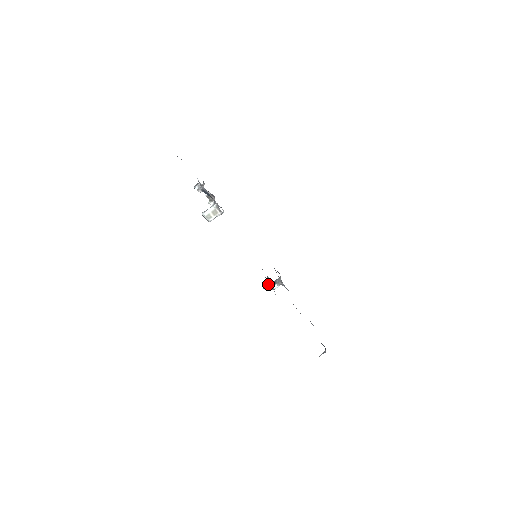
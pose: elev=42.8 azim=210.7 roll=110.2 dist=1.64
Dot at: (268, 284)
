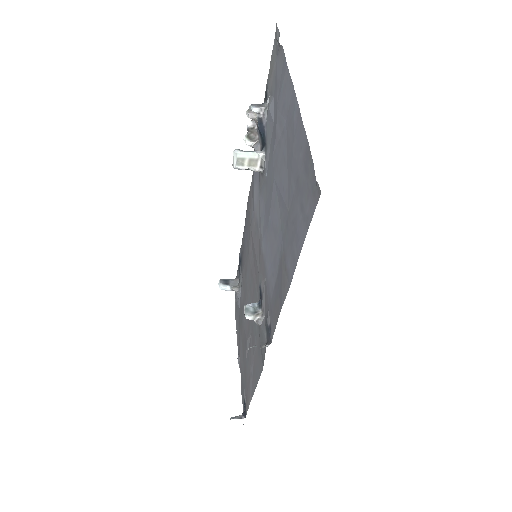
Dot at: (255, 311)
